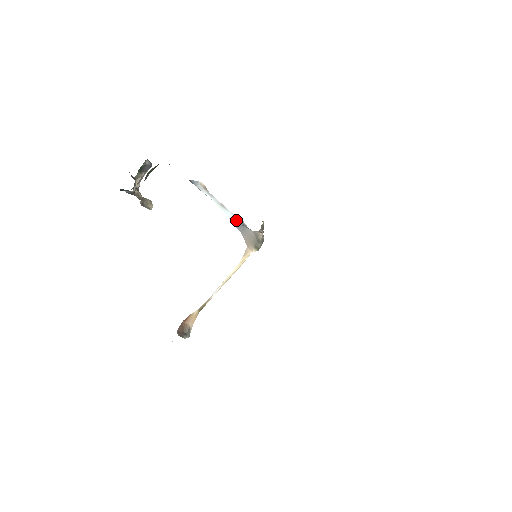
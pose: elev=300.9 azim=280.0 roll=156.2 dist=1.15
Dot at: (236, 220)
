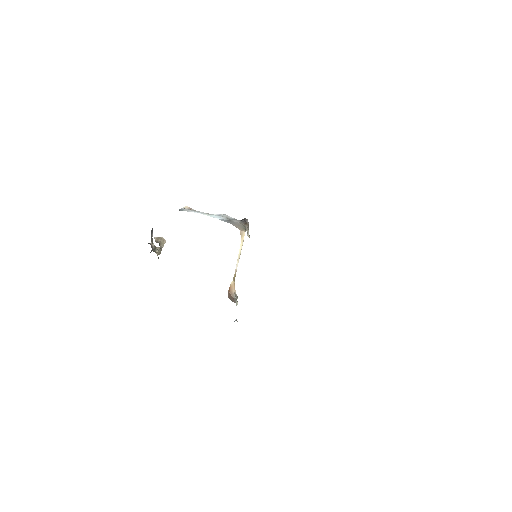
Dot at: (223, 218)
